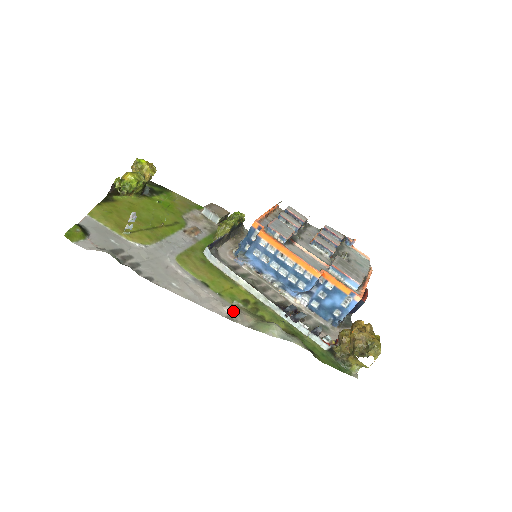
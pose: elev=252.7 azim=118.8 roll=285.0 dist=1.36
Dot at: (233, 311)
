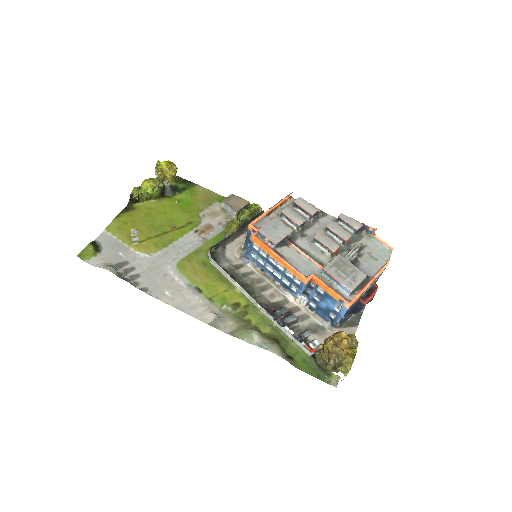
Dot at: (217, 318)
